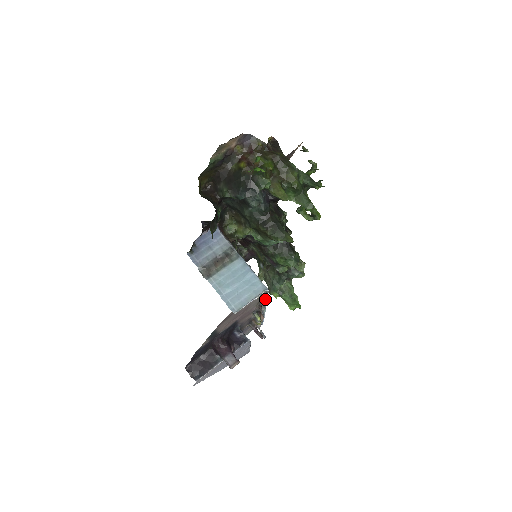
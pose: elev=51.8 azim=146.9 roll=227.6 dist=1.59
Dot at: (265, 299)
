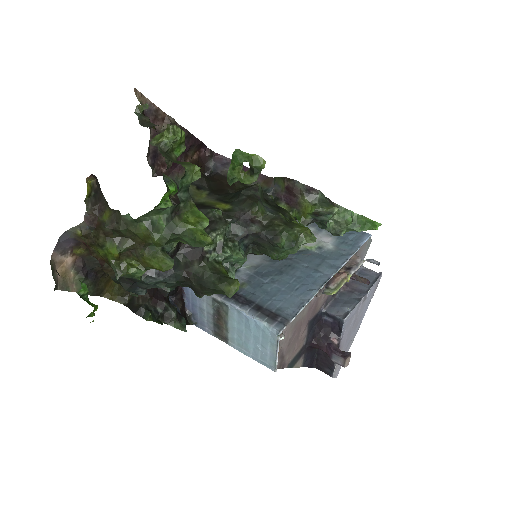
Dot at: (305, 304)
